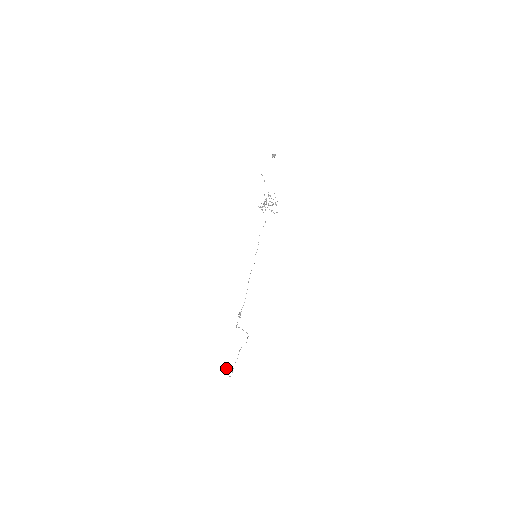
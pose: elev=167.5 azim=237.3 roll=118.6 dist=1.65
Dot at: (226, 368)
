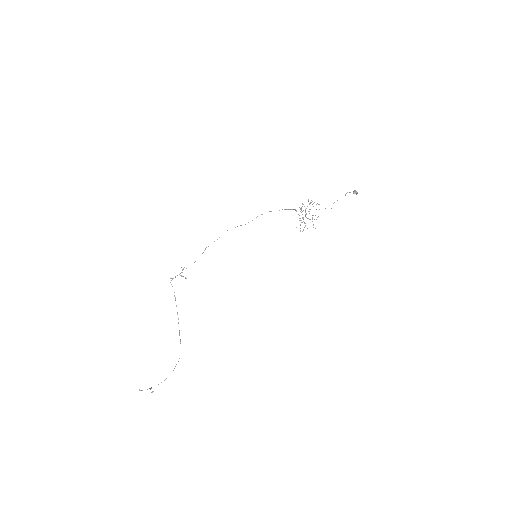
Dot at: occluded
